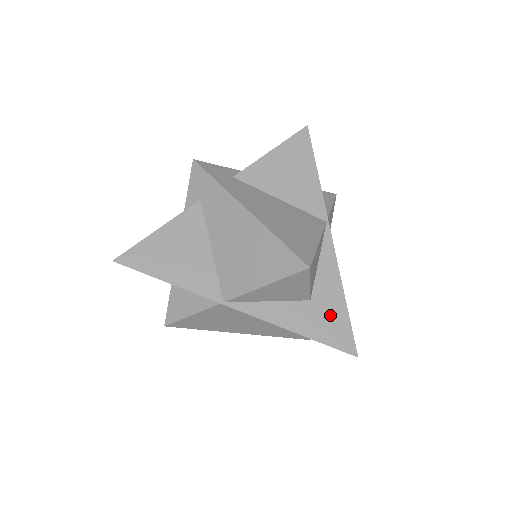
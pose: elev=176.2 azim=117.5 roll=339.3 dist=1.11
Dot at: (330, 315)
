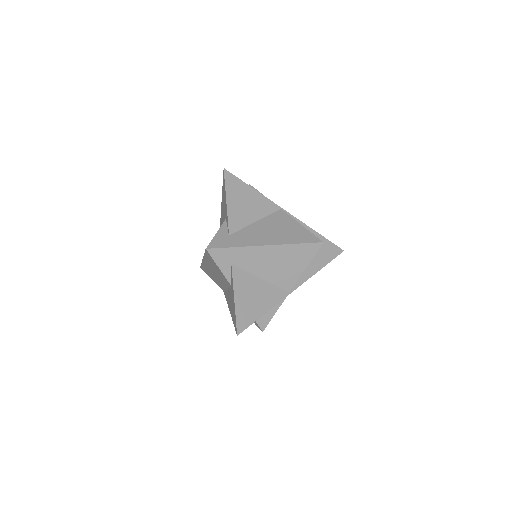
Dot at: (322, 247)
